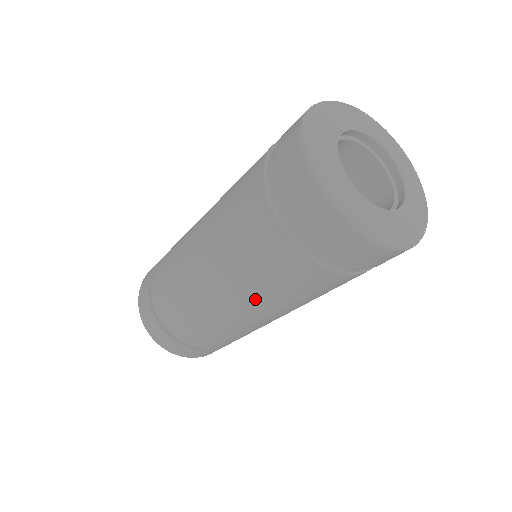
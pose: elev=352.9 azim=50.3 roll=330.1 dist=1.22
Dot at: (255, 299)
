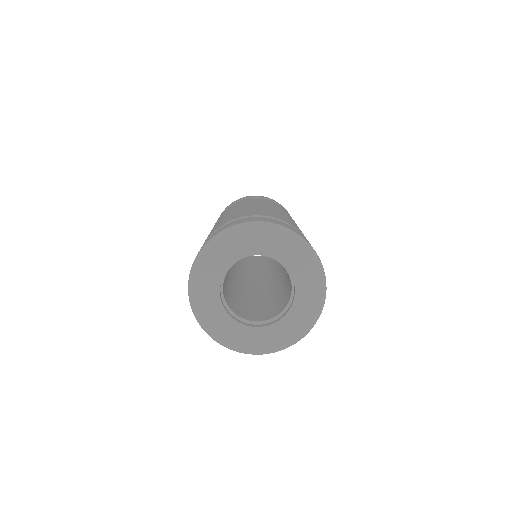
Dot at: occluded
